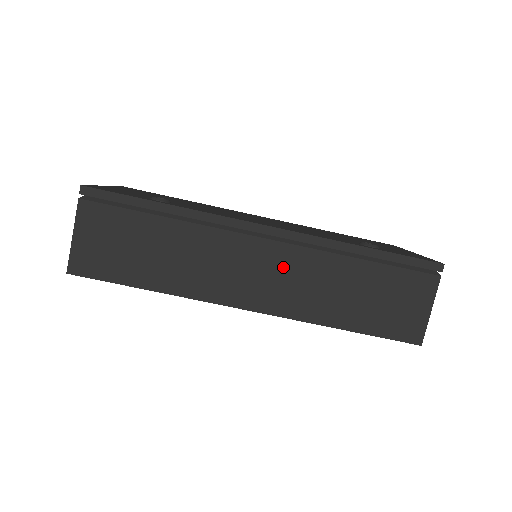
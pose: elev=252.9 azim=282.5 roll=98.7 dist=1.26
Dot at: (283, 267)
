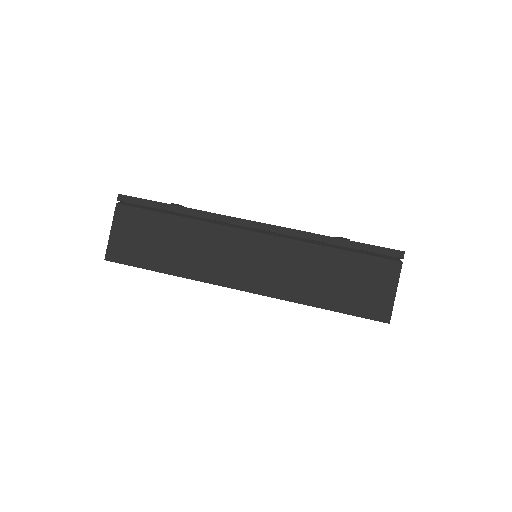
Dot at: (268, 255)
